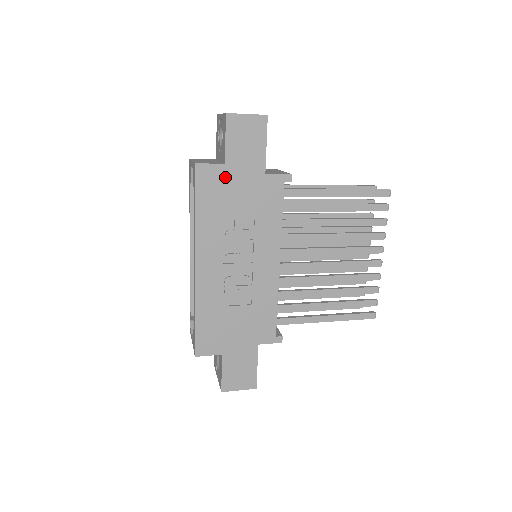
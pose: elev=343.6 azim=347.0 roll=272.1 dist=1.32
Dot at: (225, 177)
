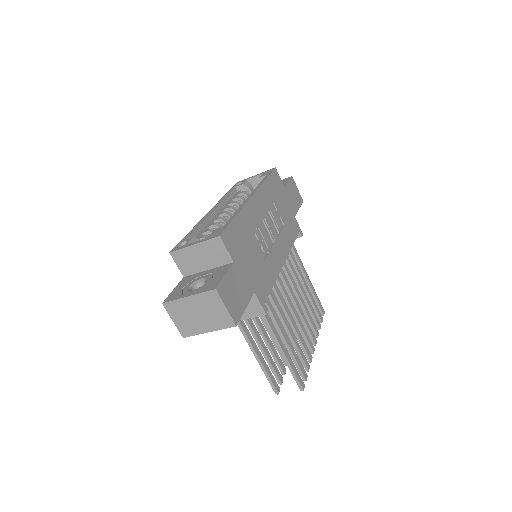
Dot at: (282, 191)
